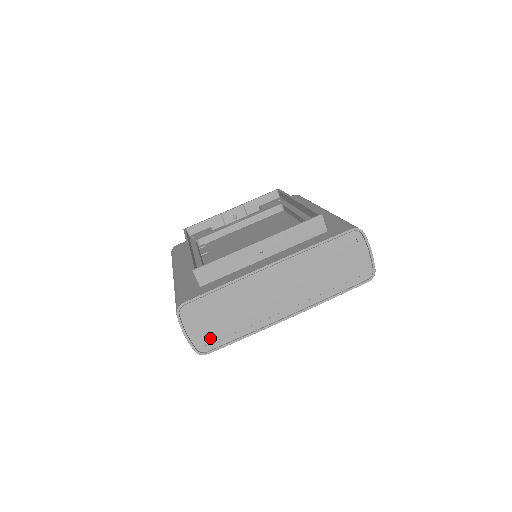
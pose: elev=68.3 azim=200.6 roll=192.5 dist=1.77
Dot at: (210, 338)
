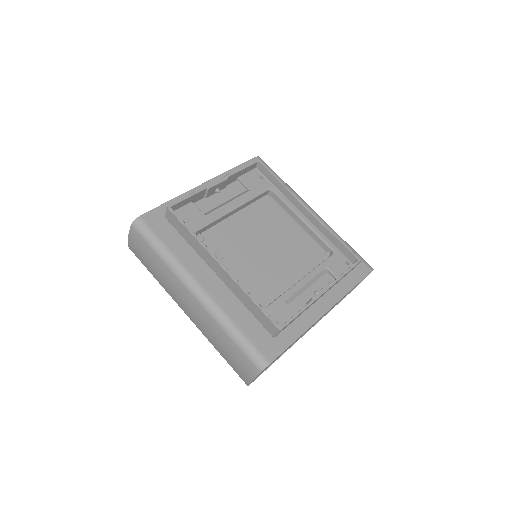
Dot at: occluded
